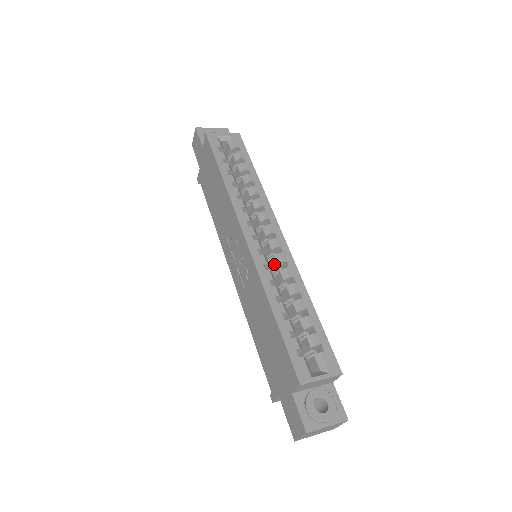
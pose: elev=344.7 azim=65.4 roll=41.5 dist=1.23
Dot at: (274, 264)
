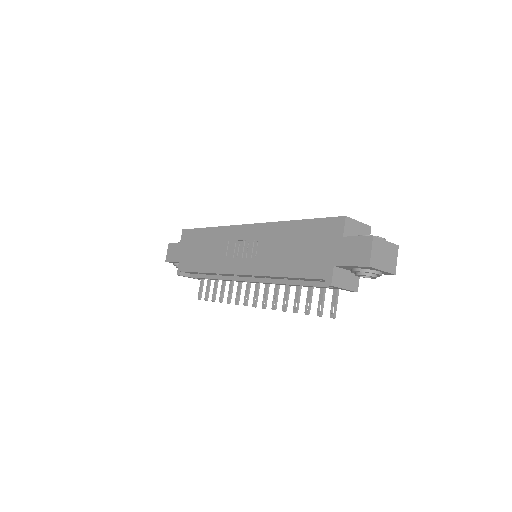
Dot at: occluded
